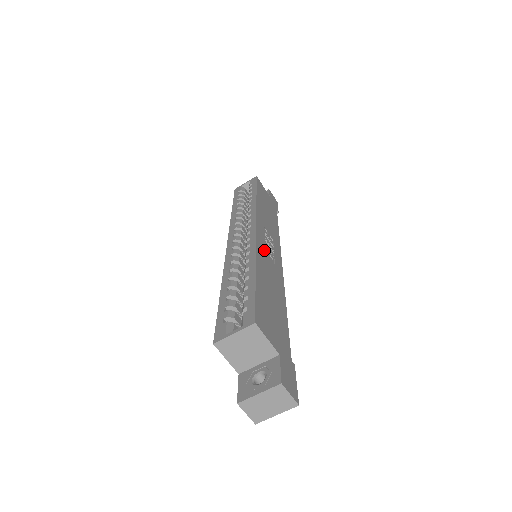
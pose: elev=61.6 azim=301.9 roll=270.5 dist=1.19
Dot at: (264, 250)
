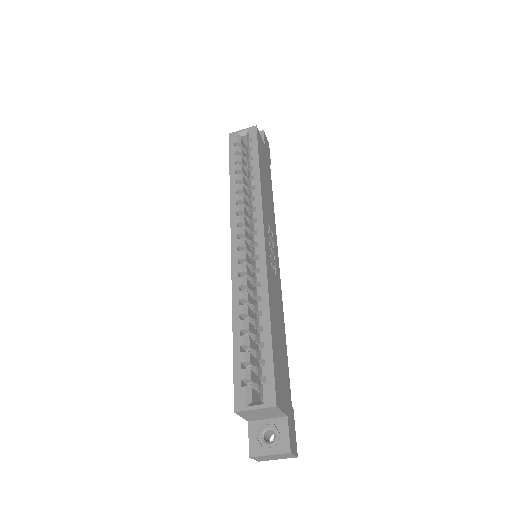
Dot at: (271, 269)
